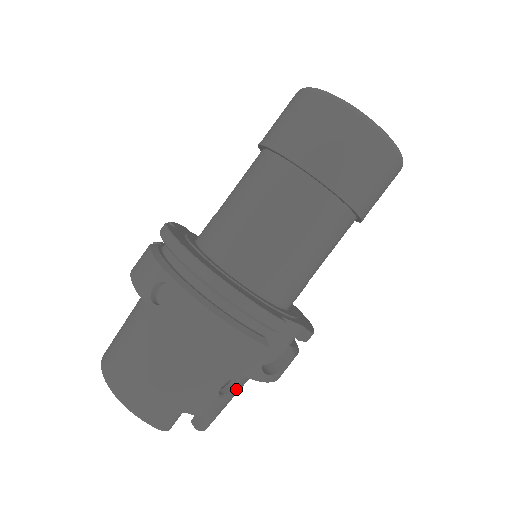
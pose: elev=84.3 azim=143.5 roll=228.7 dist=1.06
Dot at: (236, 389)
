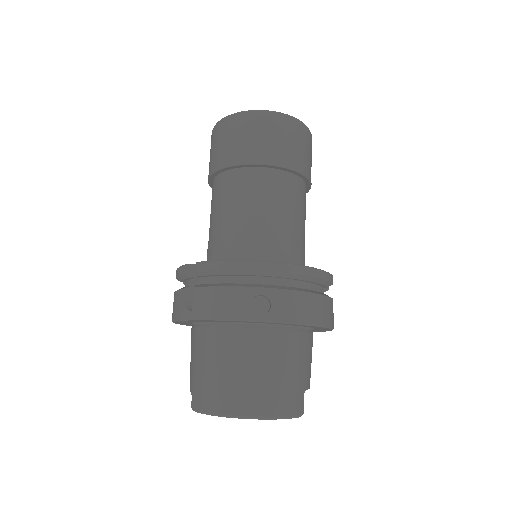
Dot at: occluded
